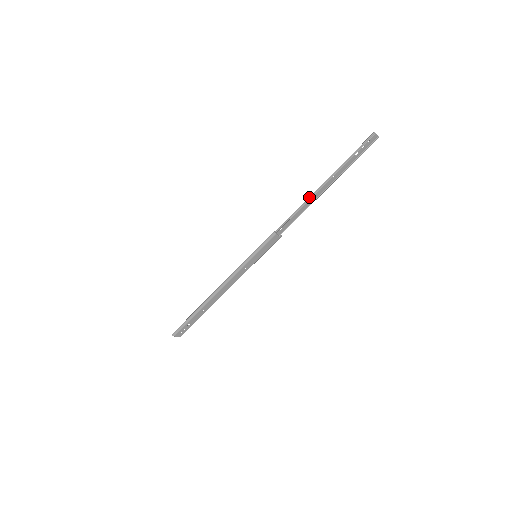
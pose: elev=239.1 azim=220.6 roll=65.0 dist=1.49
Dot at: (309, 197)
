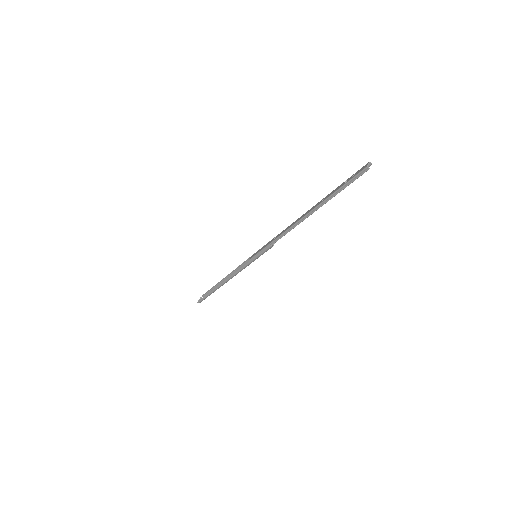
Dot at: (300, 220)
